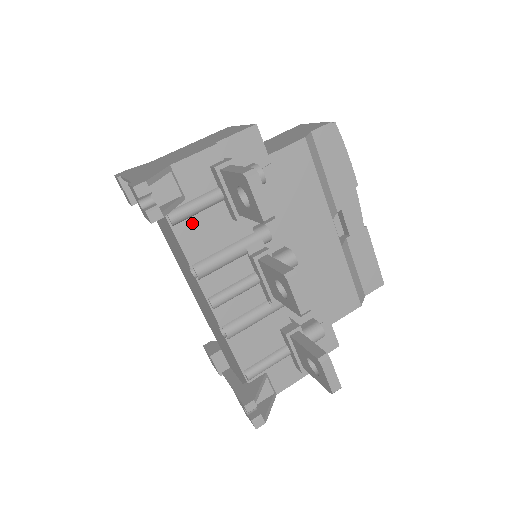
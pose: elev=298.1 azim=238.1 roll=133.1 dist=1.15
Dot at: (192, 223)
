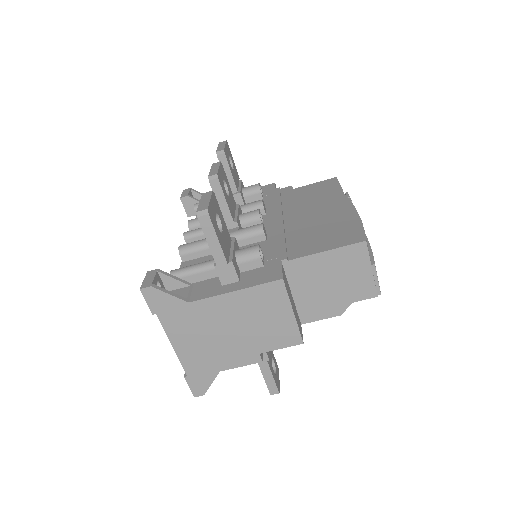
Dot at: occluded
